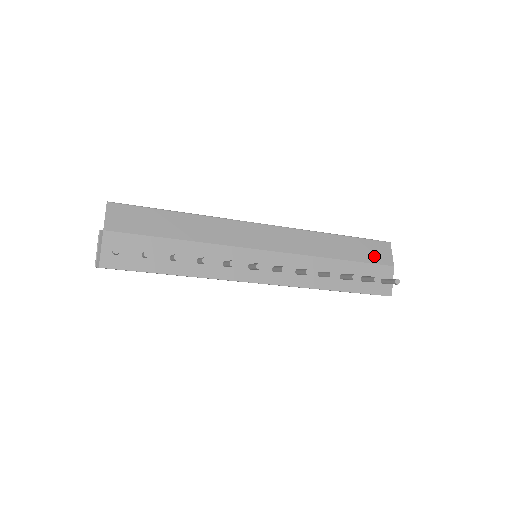
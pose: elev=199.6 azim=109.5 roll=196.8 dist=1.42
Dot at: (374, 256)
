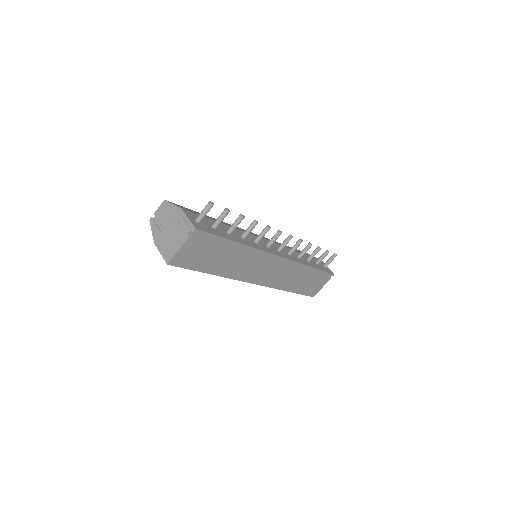
Dot at: occluded
